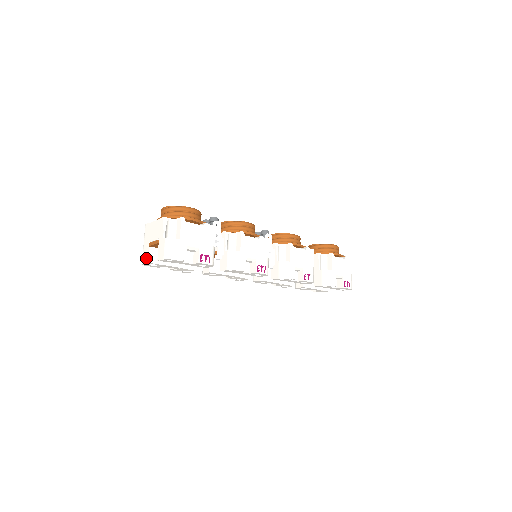
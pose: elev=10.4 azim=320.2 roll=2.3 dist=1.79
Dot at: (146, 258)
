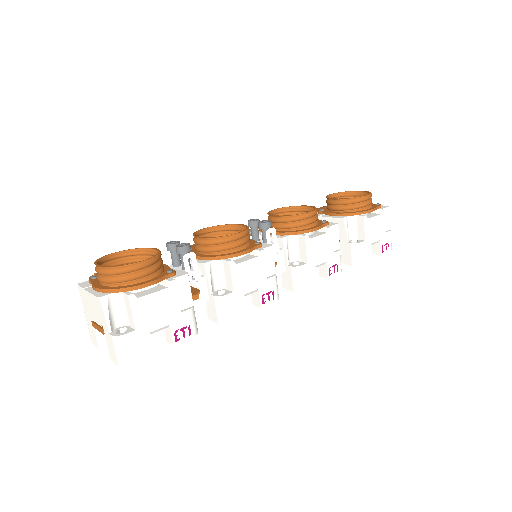
Dot at: (94, 340)
